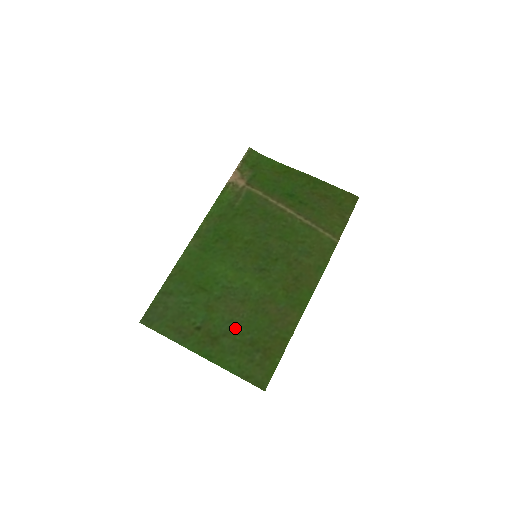
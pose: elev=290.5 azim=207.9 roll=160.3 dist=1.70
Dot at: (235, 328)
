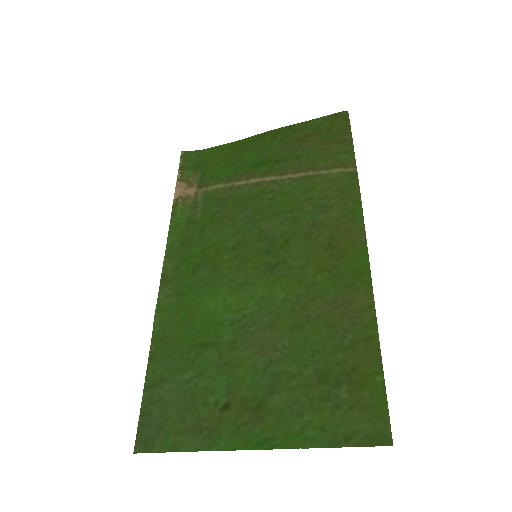
Dot at: (281, 371)
